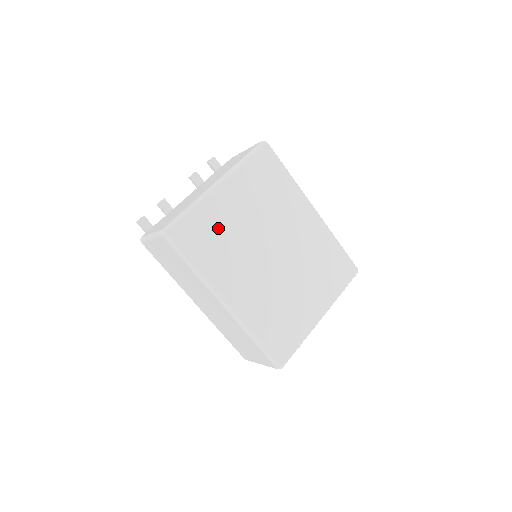
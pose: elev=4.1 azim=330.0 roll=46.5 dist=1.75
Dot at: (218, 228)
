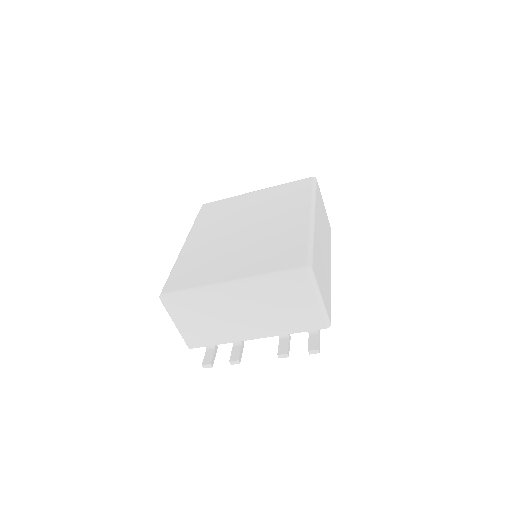
Dot at: (229, 208)
